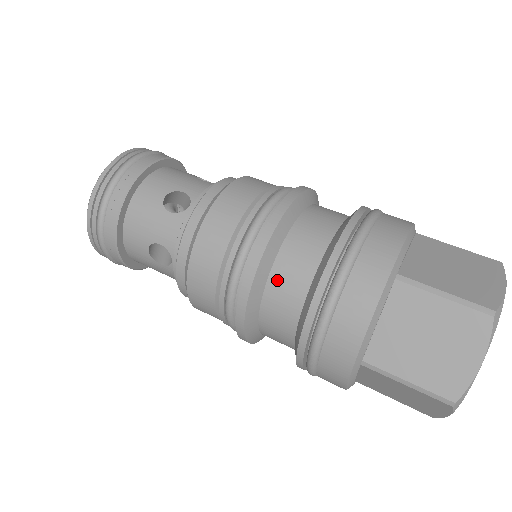
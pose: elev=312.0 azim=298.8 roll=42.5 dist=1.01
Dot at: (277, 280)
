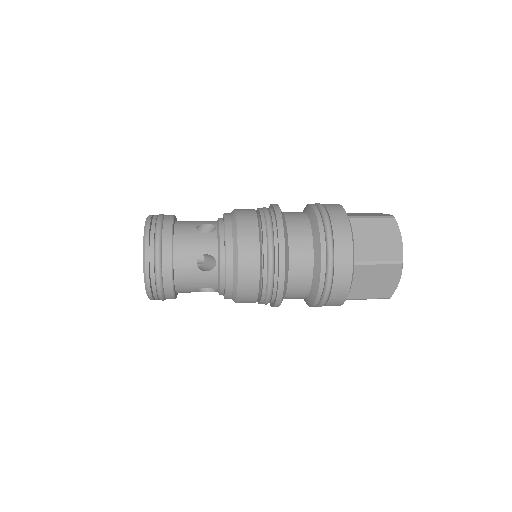
Dot at: (294, 239)
